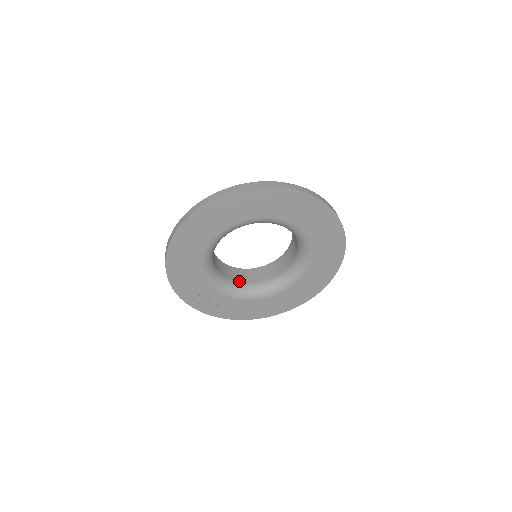
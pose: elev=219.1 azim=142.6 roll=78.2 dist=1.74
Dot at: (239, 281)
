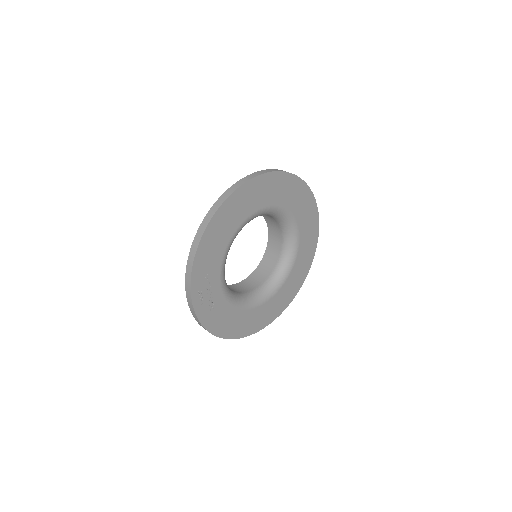
Dot at: occluded
